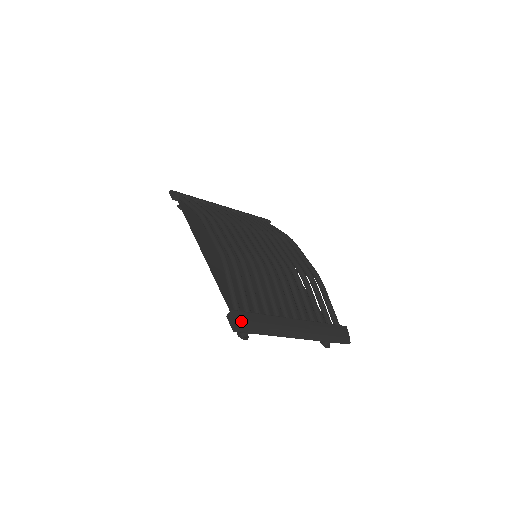
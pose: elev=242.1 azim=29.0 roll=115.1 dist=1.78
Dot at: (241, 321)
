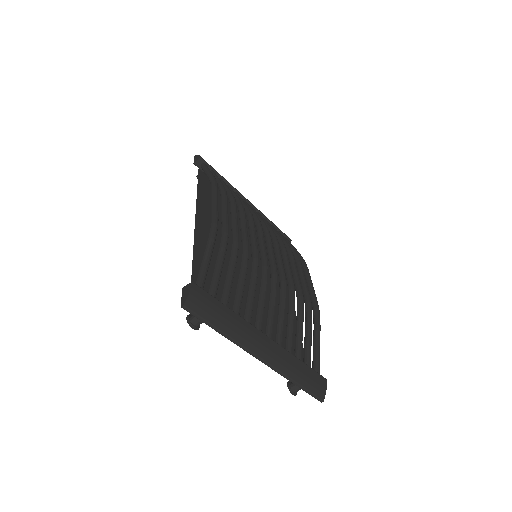
Dot at: (197, 300)
